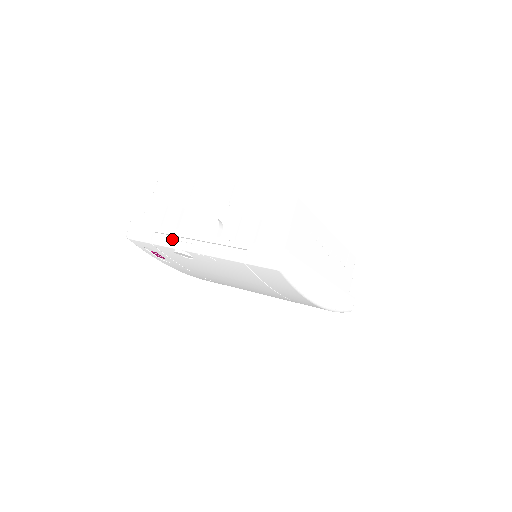
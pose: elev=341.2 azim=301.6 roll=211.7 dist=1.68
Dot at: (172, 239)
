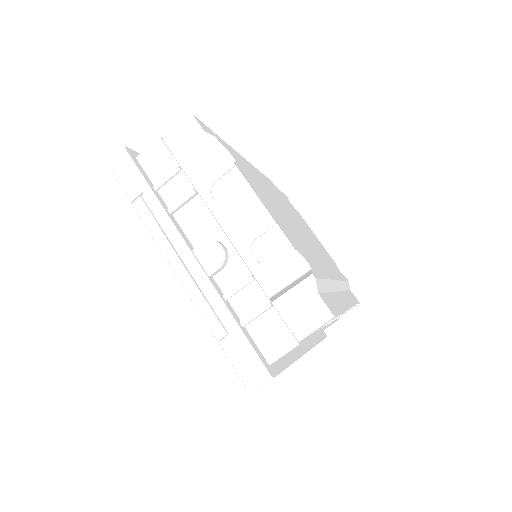
Dot at: (158, 227)
